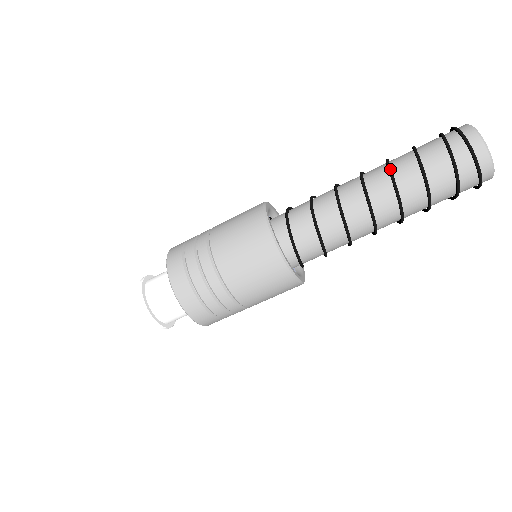
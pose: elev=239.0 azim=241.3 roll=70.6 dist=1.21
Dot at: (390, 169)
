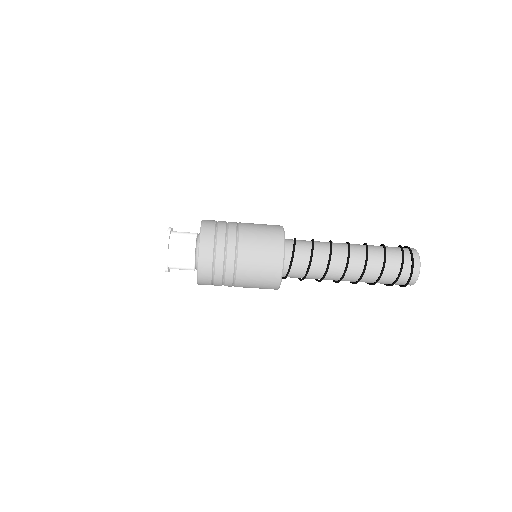
Dot at: (368, 257)
